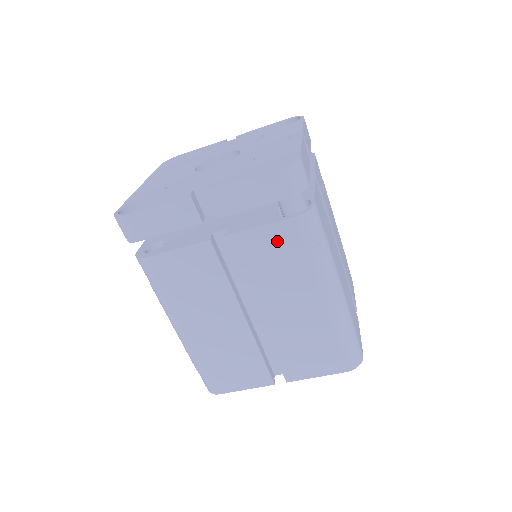
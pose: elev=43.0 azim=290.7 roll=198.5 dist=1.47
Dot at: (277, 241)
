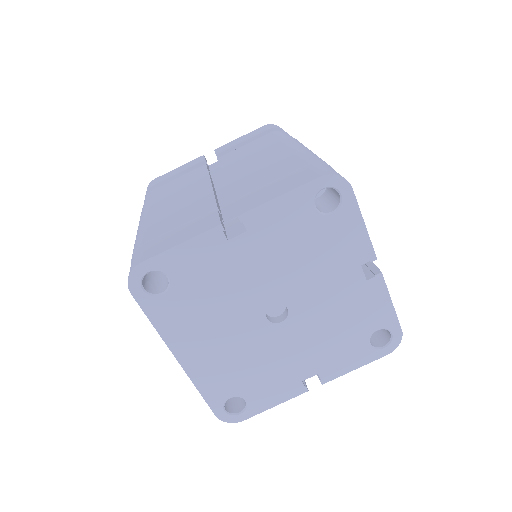
Dot at: (256, 144)
